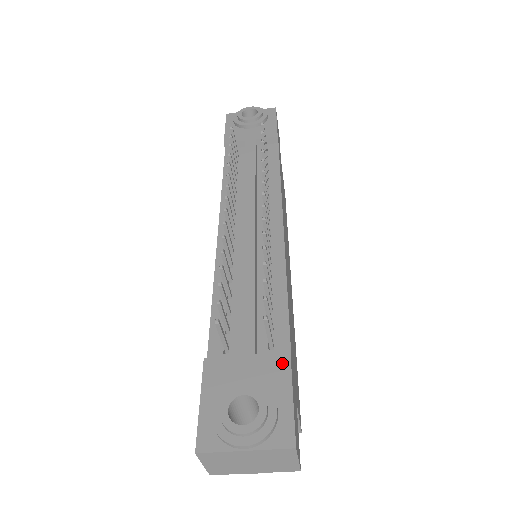
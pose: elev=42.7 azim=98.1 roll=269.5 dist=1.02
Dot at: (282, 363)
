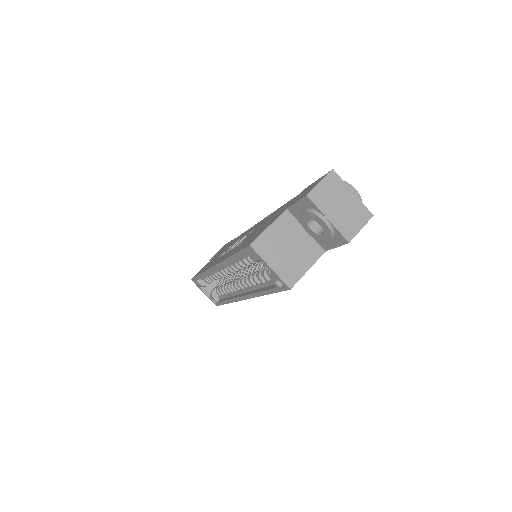
Dot at: occluded
